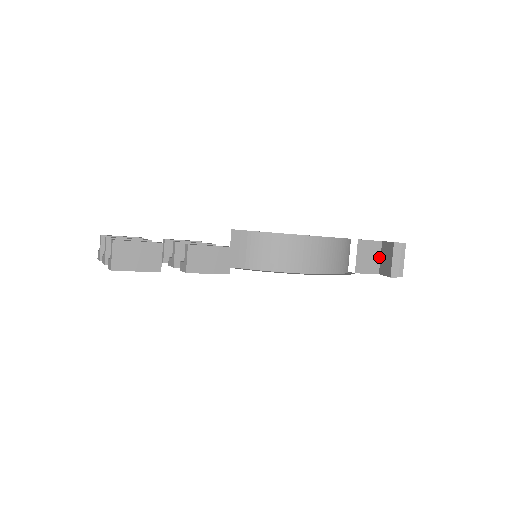
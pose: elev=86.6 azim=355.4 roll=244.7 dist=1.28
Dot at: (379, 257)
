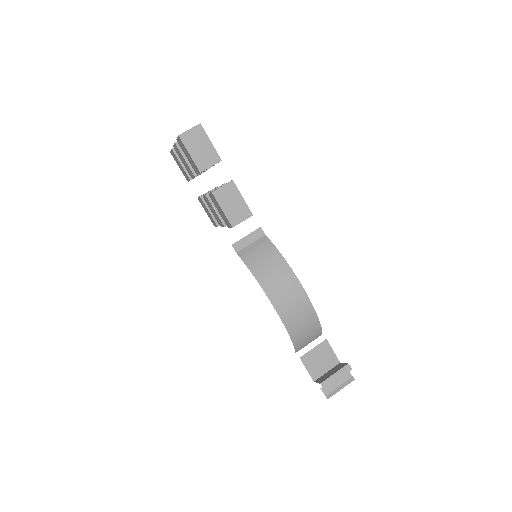
Dot at: (327, 370)
